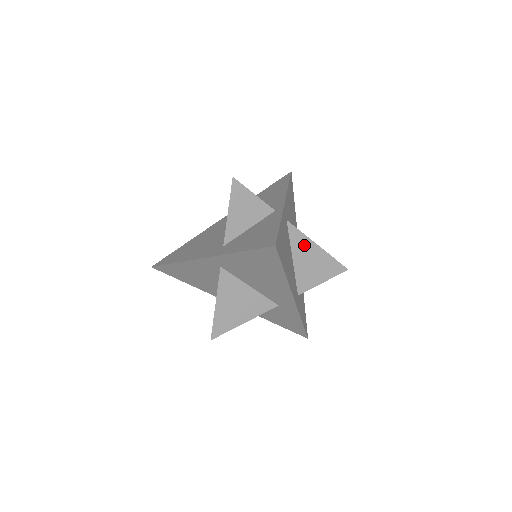
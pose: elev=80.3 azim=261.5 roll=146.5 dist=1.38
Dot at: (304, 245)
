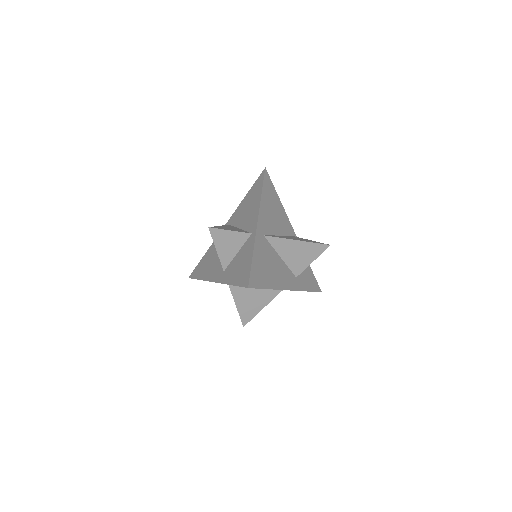
Dot at: (286, 245)
